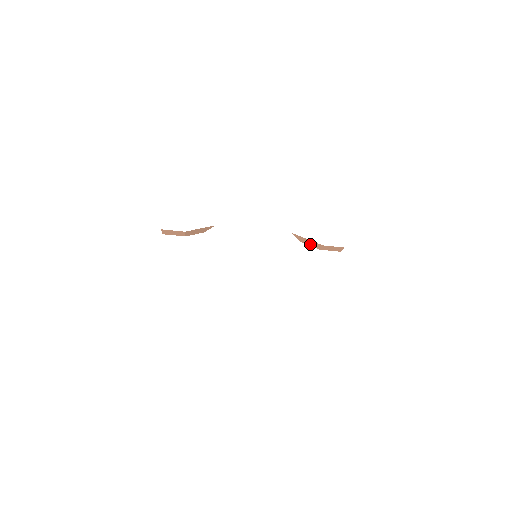
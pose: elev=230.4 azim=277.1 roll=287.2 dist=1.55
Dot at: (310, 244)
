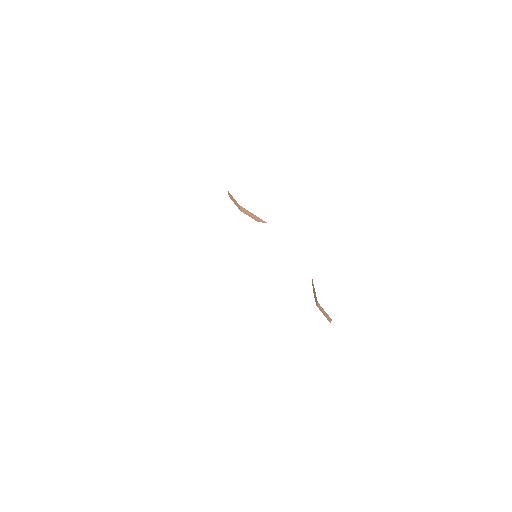
Dot at: (252, 216)
